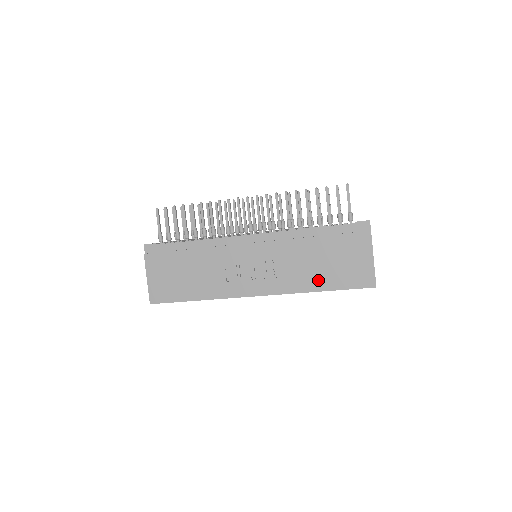
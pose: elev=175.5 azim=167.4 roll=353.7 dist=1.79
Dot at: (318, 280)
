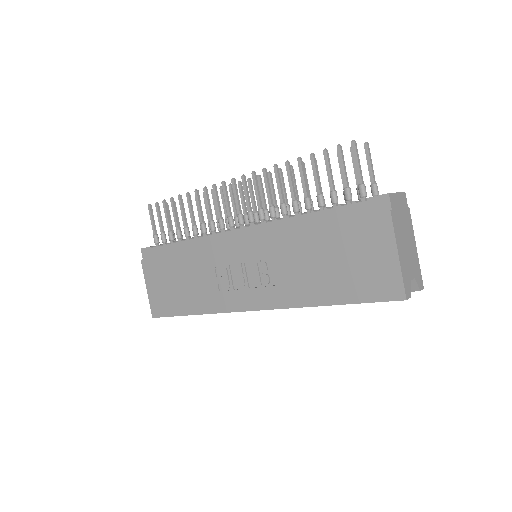
Dot at: (323, 289)
